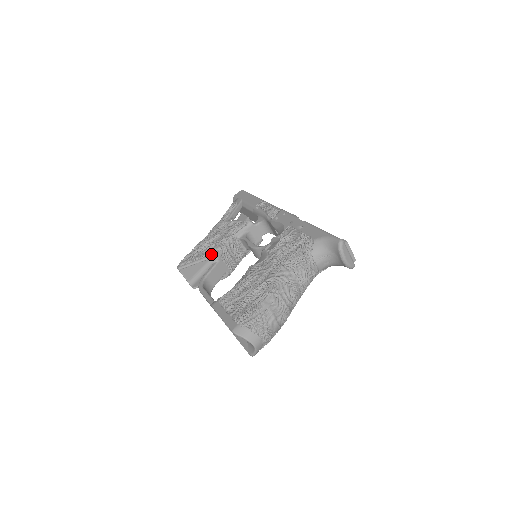
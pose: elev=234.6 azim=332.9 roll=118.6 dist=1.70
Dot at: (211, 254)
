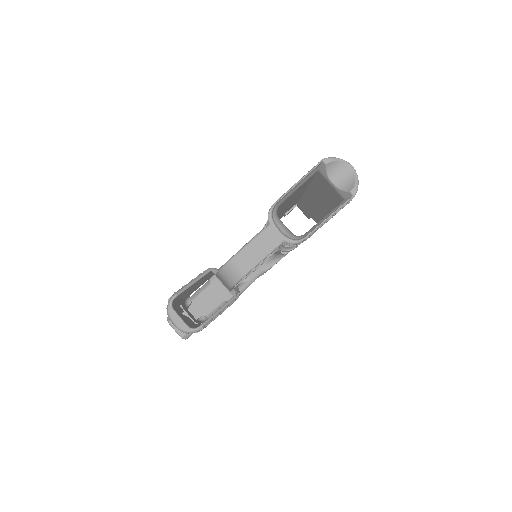
Dot at: (208, 269)
